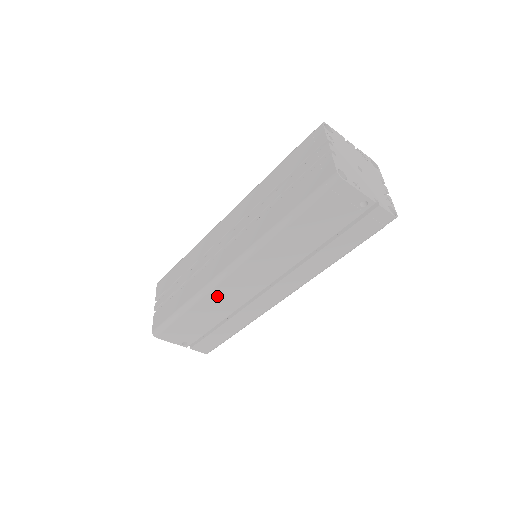
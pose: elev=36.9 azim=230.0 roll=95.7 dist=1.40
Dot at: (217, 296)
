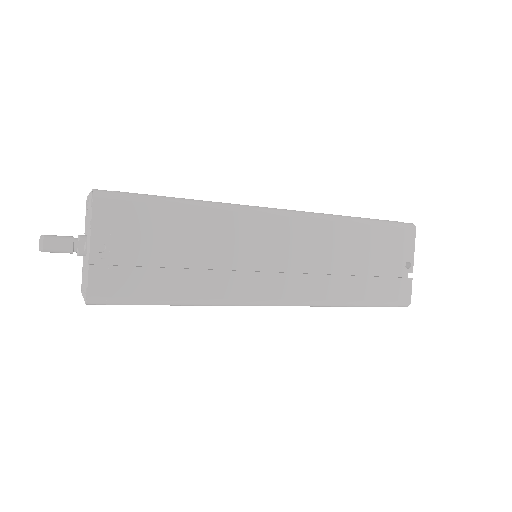
Dot at: (235, 224)
